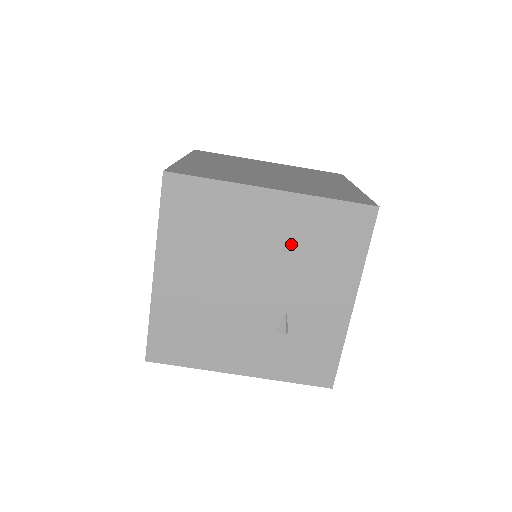
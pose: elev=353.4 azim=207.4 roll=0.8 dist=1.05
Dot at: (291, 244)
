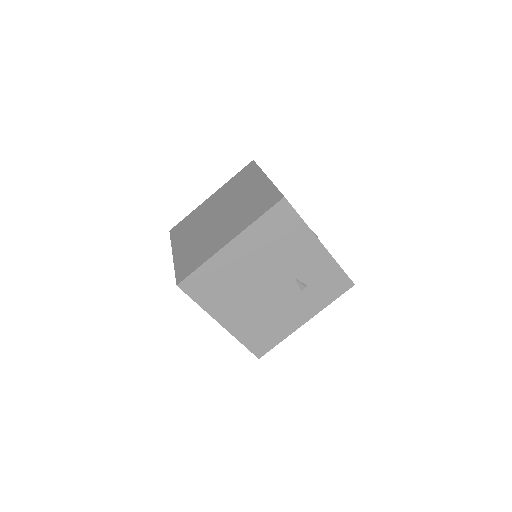
Dot at: (264, 253)
